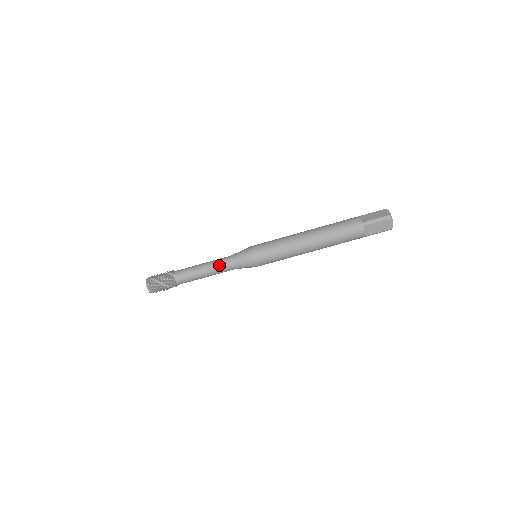
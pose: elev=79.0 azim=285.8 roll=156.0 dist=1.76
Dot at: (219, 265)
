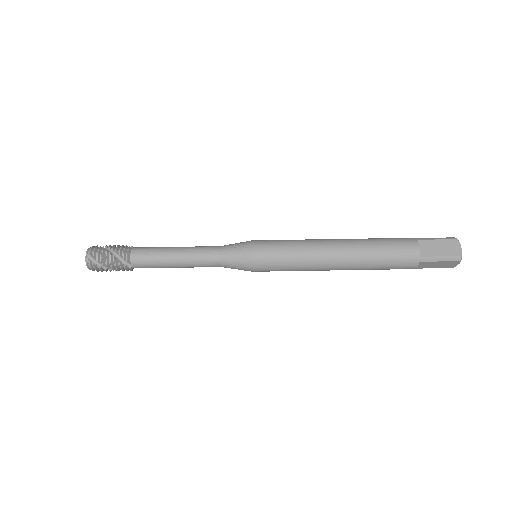
Dot at: (201, 247)
